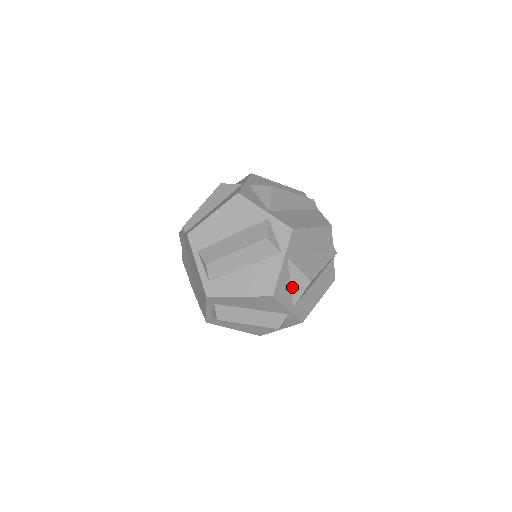
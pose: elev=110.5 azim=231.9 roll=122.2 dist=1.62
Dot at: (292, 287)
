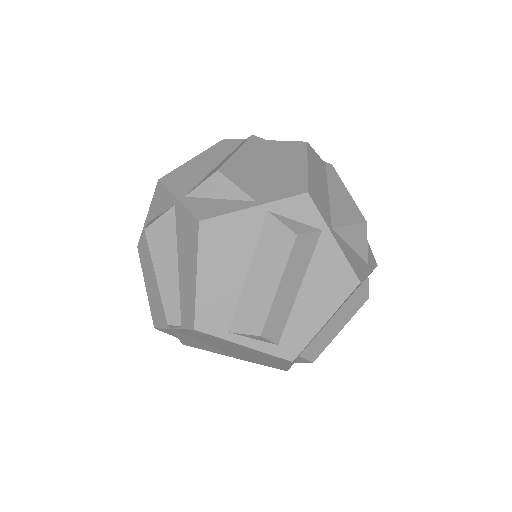
Dot at: (354, 249)
